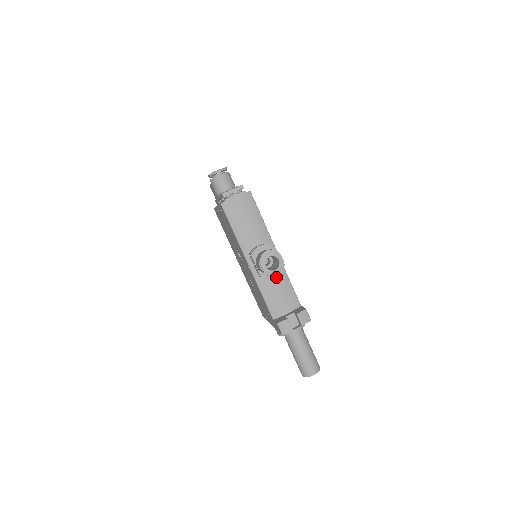
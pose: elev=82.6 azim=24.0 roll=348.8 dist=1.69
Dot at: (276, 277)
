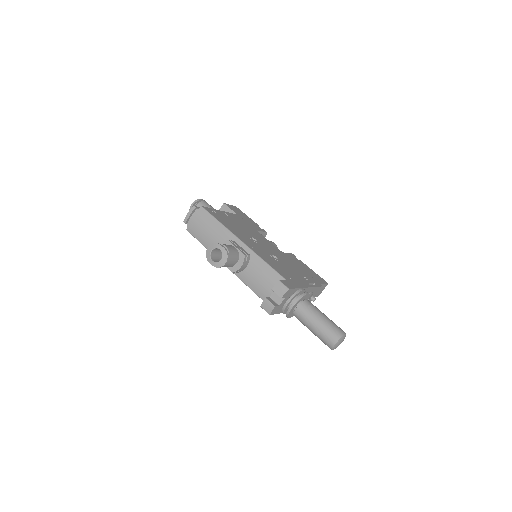
Dot at: (251, 265)
